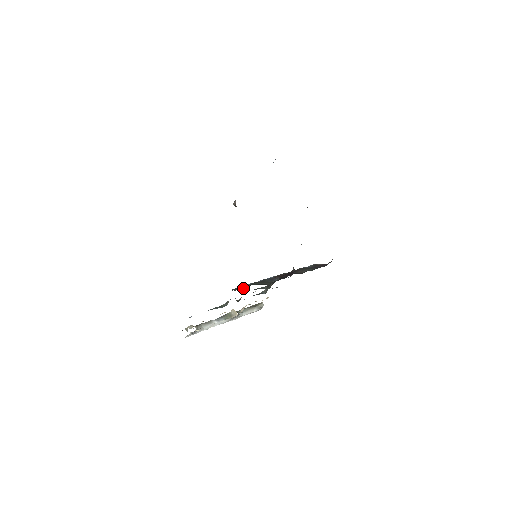
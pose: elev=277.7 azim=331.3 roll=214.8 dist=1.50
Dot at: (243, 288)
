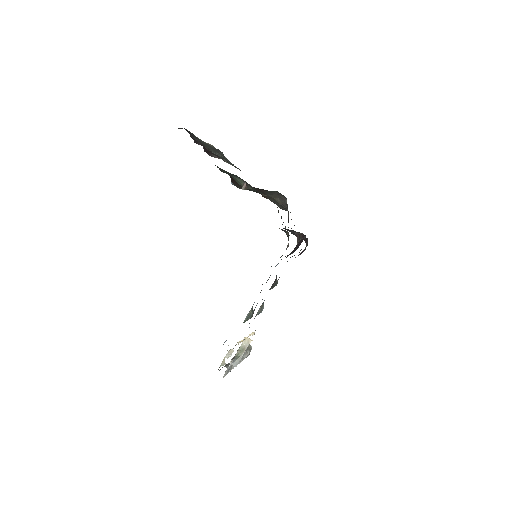
Dot at: occluded
